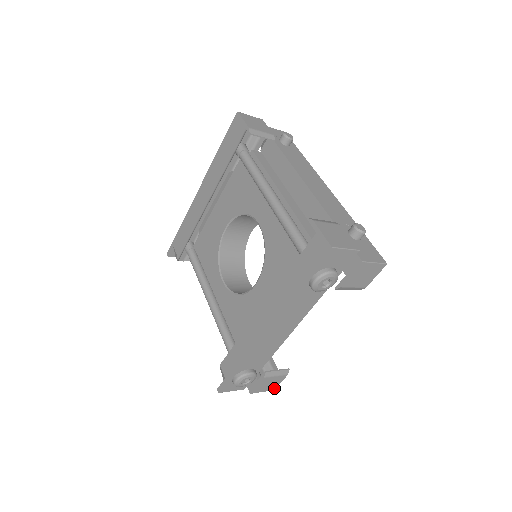
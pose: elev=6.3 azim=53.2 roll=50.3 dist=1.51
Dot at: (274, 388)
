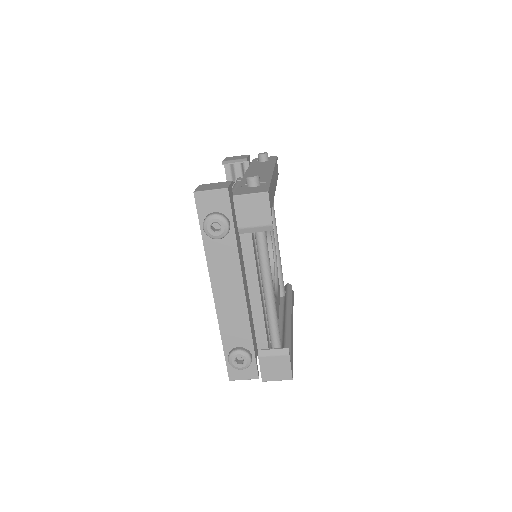
Dot at: (290, 376)
